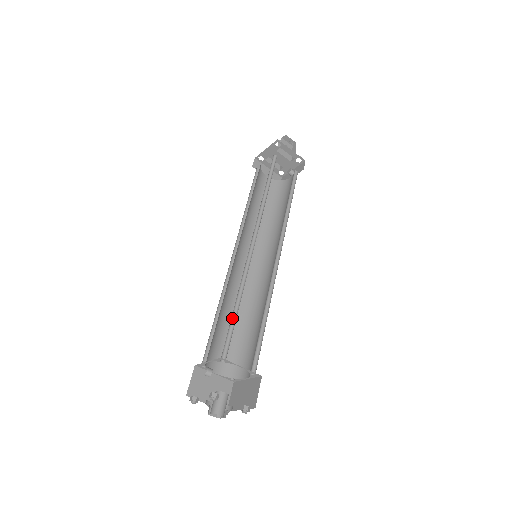
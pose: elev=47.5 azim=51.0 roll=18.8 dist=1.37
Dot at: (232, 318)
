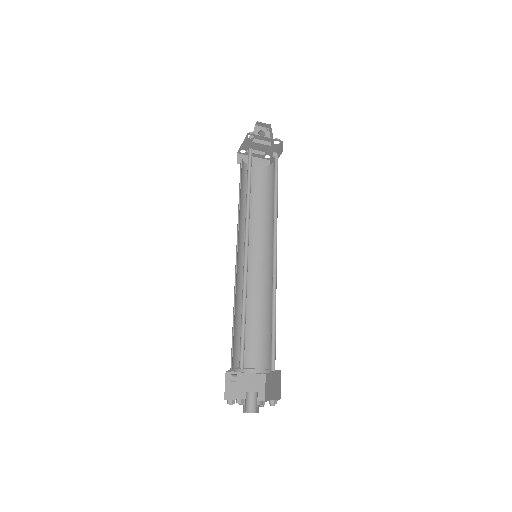
Dot at: (242, 326)
